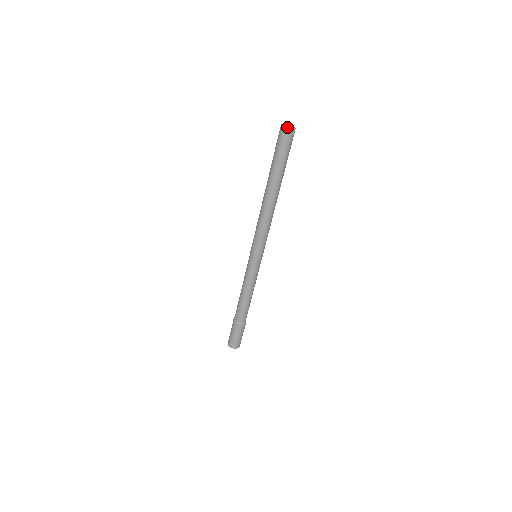
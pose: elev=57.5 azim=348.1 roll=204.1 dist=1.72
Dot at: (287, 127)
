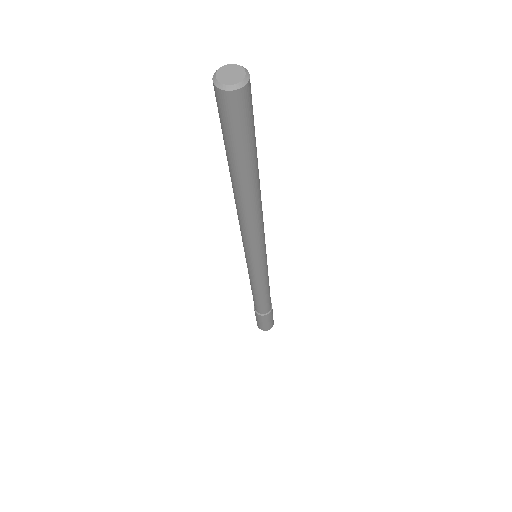
Dot at: (216, 80)
